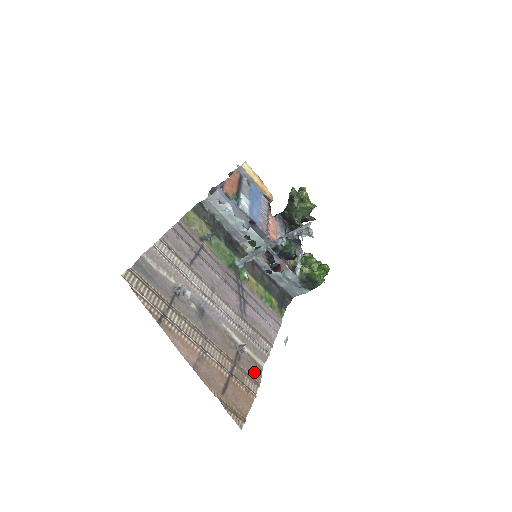
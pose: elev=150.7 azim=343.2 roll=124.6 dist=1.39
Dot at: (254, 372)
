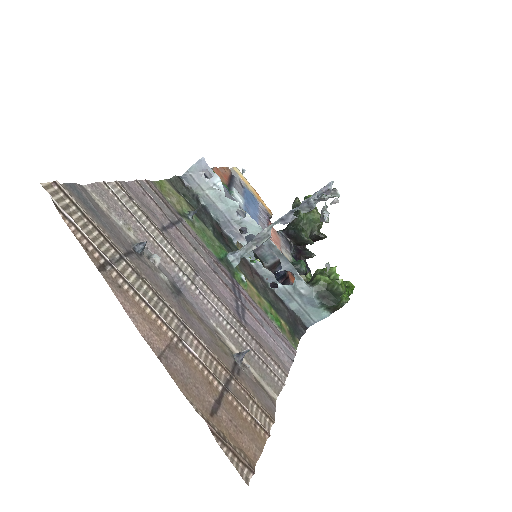
Dot at: (263, 400)
